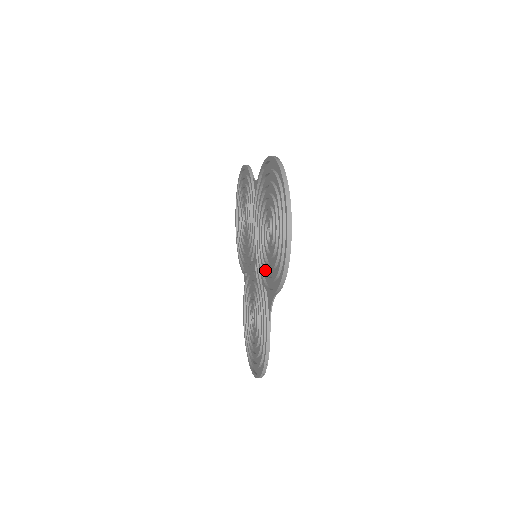
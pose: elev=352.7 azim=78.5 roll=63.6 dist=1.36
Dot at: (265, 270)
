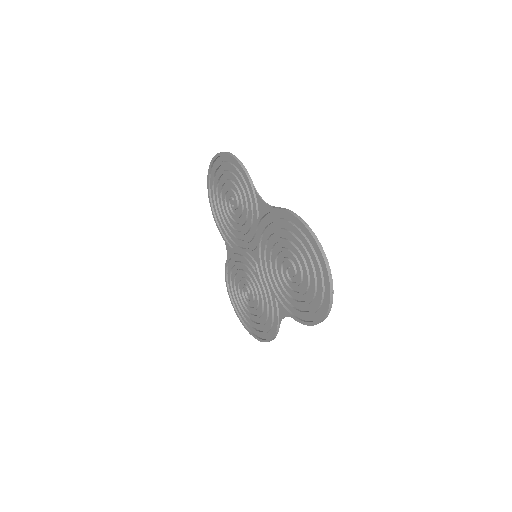
Dot at: (278, 288)
